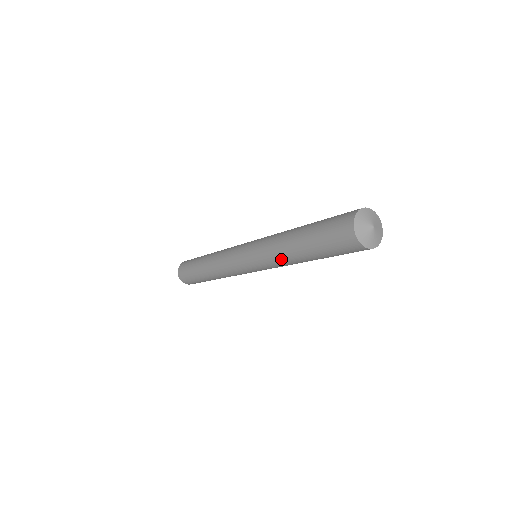
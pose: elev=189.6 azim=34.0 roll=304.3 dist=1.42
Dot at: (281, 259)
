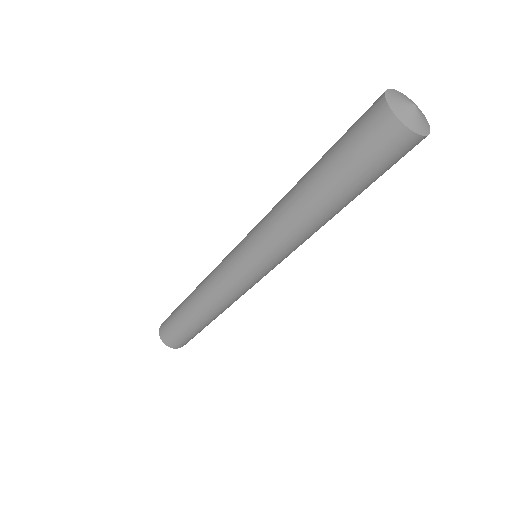
Dot at: (282, 214)
